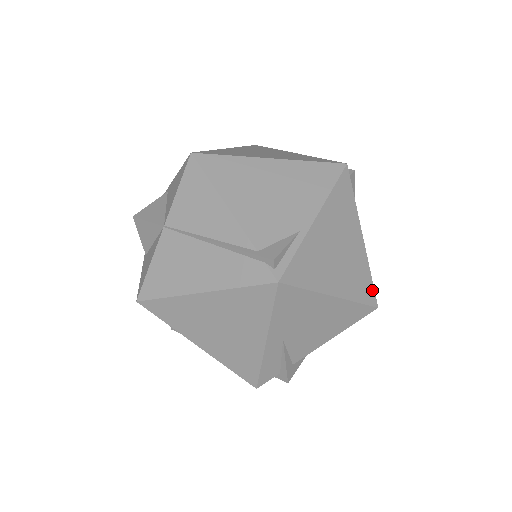
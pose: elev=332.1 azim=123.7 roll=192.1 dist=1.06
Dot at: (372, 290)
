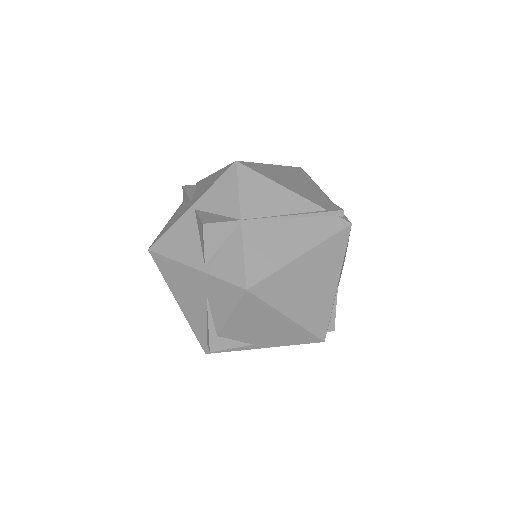
Dot at: occluded
